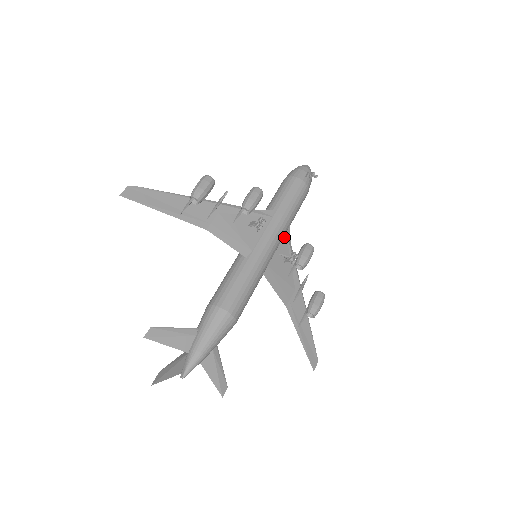
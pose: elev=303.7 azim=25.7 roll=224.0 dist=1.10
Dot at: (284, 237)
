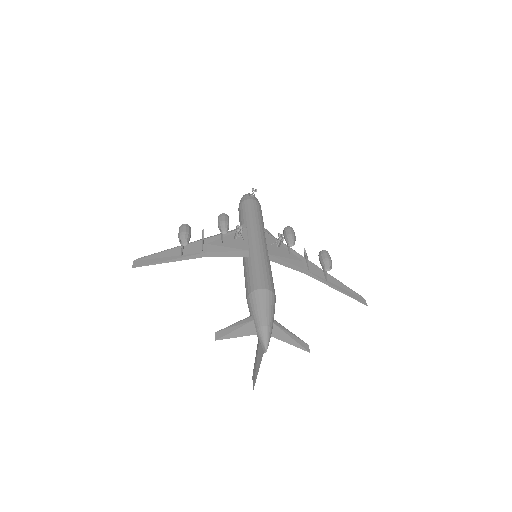
Dot at: (265, 234)
